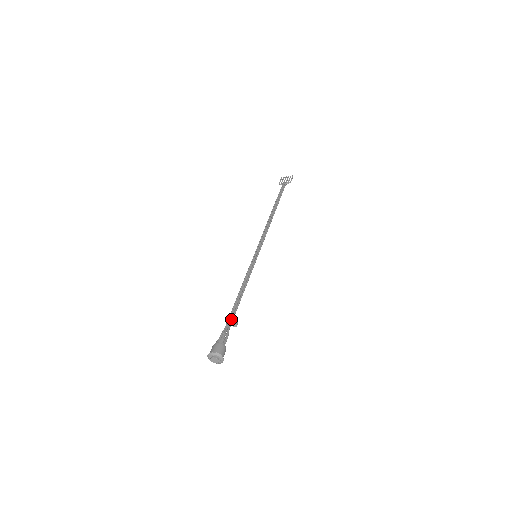
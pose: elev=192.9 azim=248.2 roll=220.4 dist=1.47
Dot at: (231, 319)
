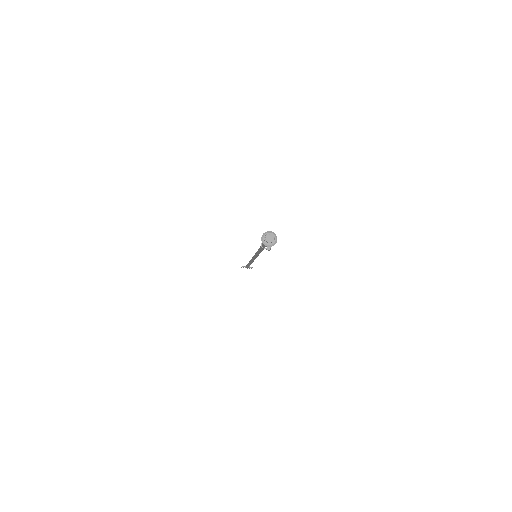
Dot at: occluded
